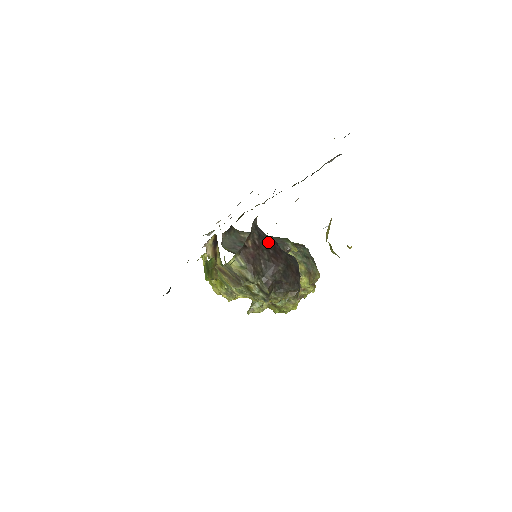
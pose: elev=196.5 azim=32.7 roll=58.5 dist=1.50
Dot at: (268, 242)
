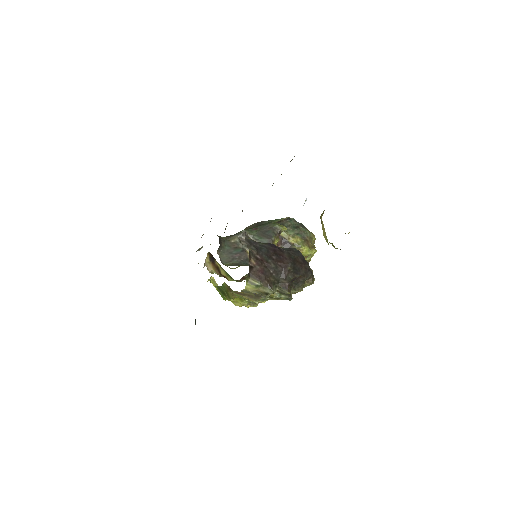
Dot at: (267, 250)
